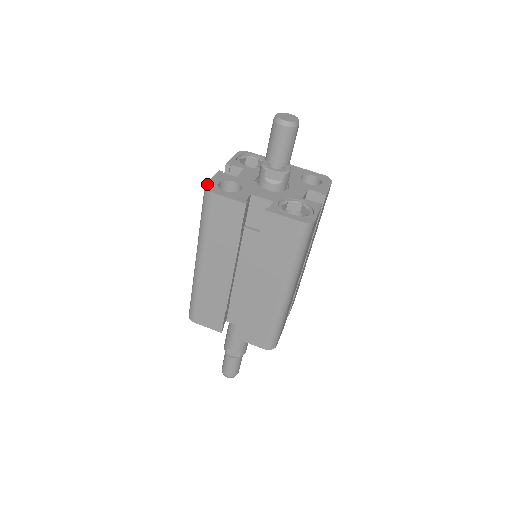
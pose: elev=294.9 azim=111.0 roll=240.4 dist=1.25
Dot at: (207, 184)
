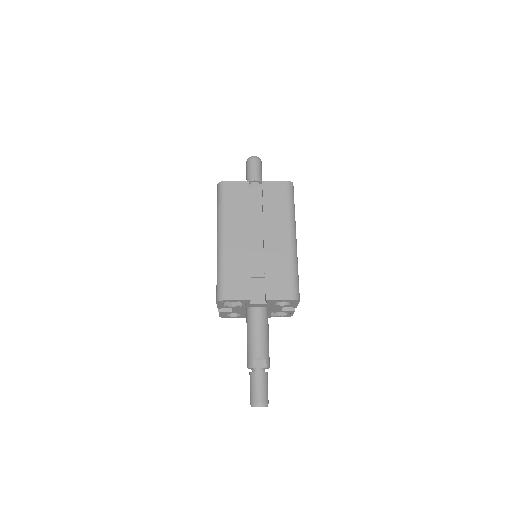
Dot at: (218, 185)
